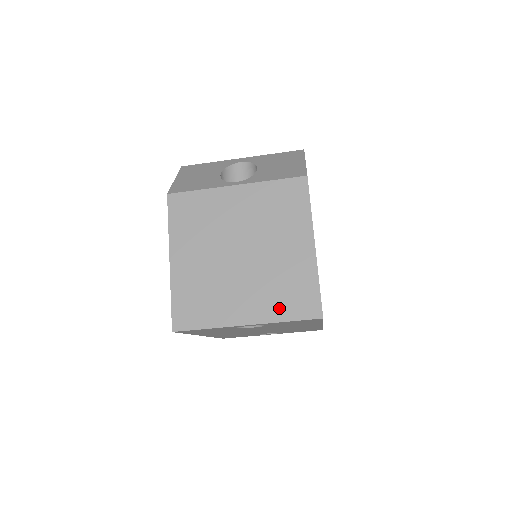
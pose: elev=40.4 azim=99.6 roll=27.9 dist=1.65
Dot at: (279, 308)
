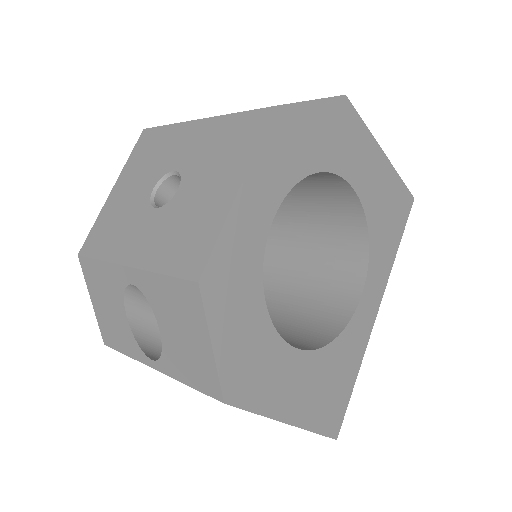
Dot at: occluded
